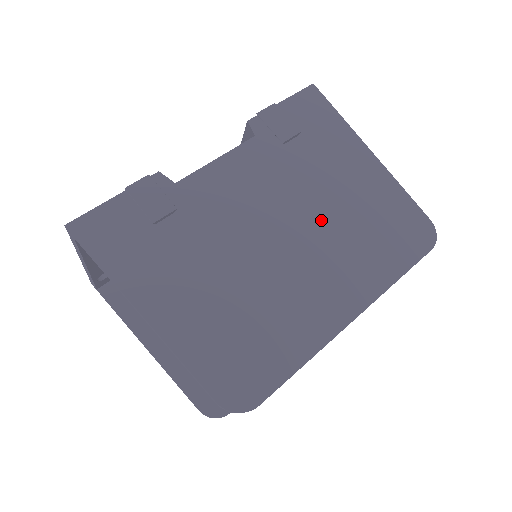
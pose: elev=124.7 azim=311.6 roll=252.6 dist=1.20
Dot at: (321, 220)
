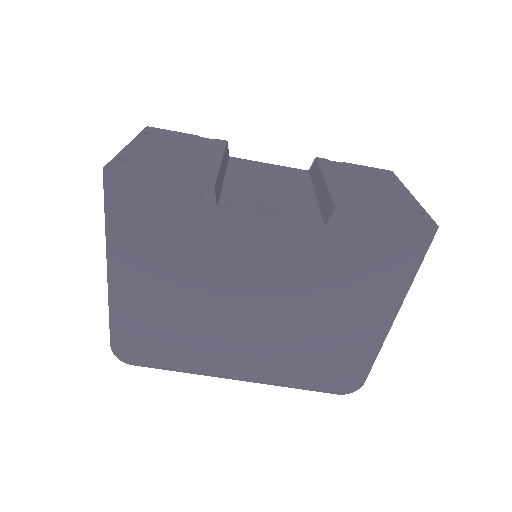
Dot at: (291, 321)
